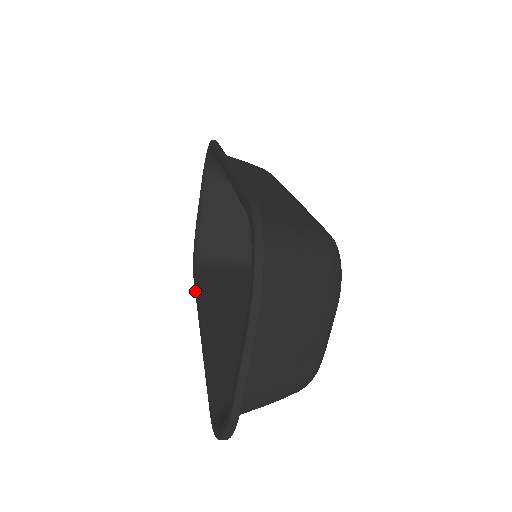
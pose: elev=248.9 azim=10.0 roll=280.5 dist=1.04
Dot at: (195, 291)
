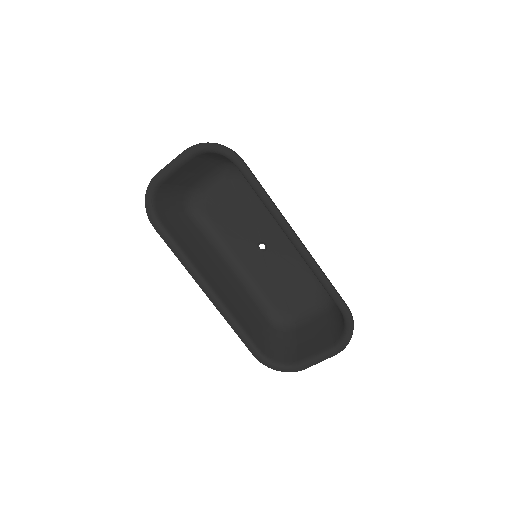
Dot at: (173, 251)
